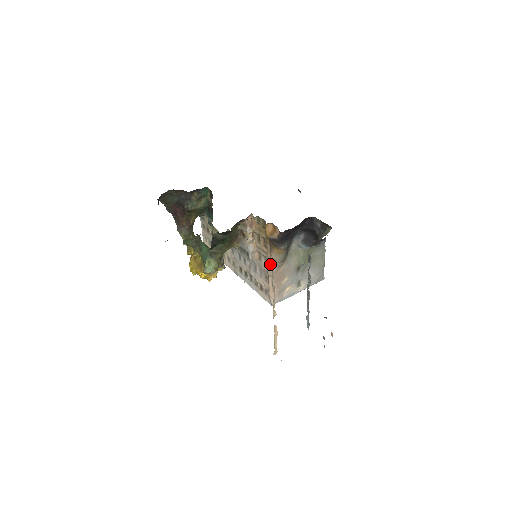
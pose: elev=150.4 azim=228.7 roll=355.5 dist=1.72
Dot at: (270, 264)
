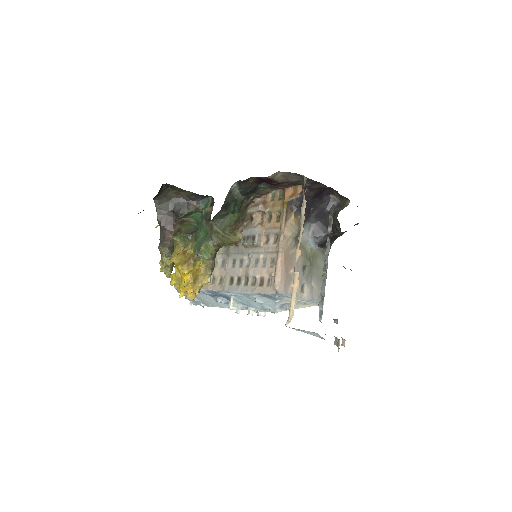
Dot at: (283, 237)
